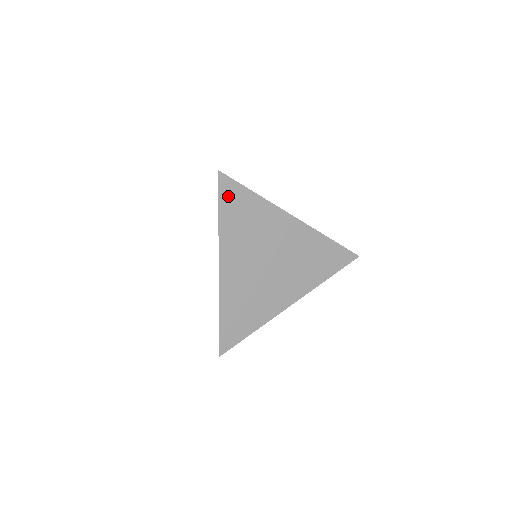
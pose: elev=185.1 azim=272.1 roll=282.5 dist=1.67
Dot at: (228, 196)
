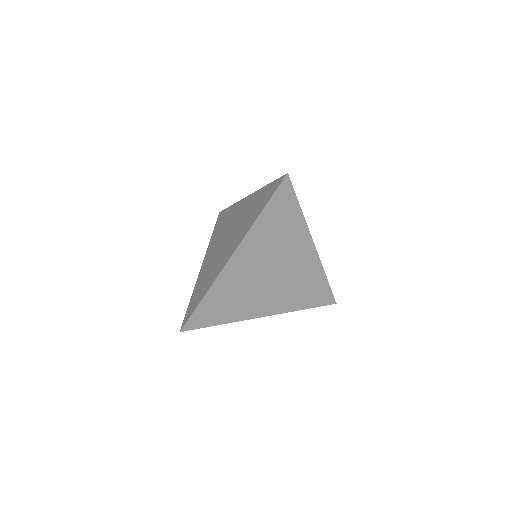
Dot at: (280, 200)
